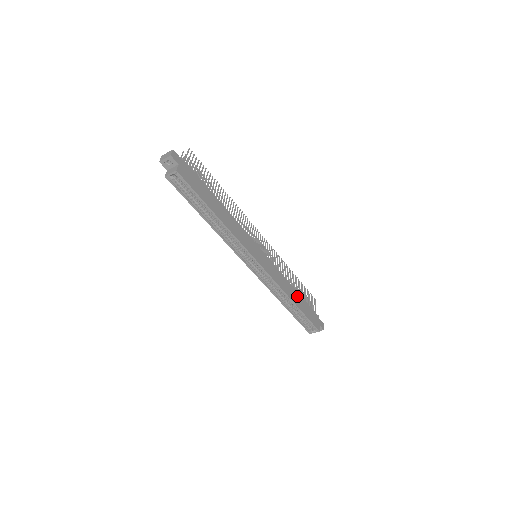
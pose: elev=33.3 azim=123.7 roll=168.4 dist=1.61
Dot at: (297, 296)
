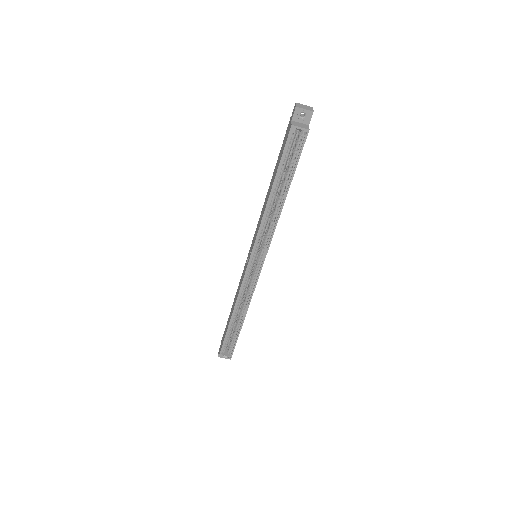
Dot at: occluded
